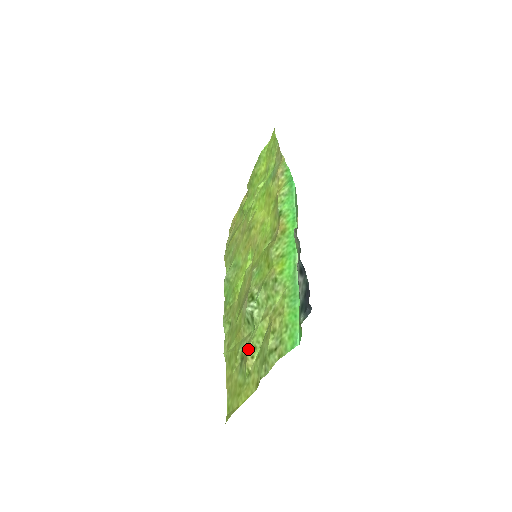
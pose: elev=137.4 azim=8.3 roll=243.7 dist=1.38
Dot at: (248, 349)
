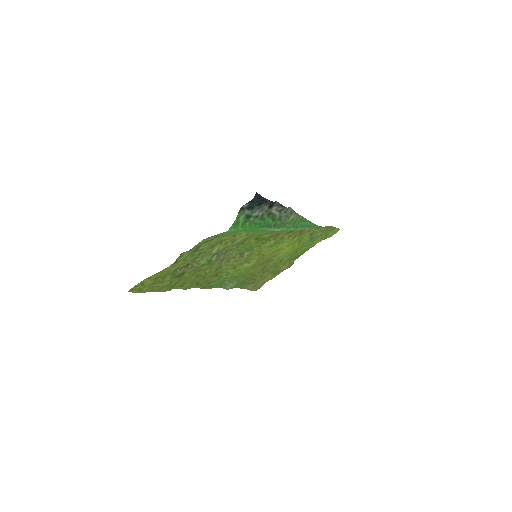
Dot at: occluded
